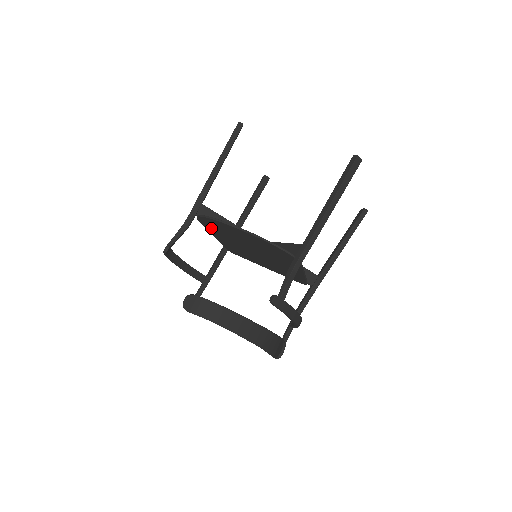
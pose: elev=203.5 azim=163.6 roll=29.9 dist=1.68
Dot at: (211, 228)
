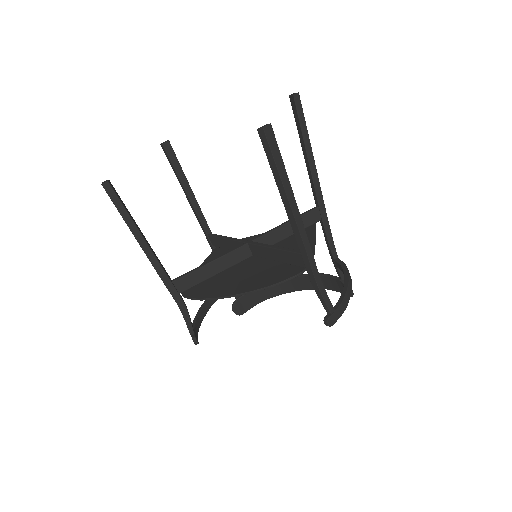
Dot at: occluded
